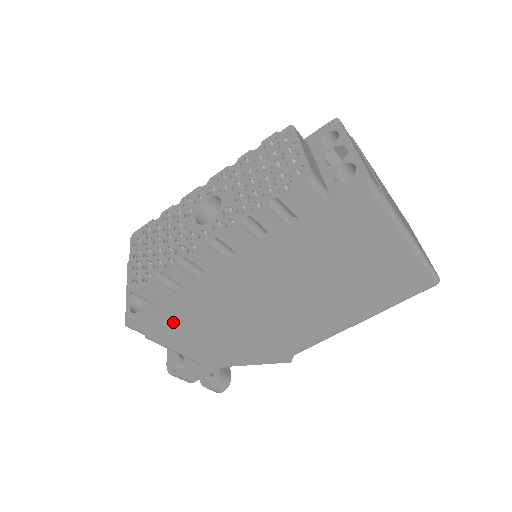
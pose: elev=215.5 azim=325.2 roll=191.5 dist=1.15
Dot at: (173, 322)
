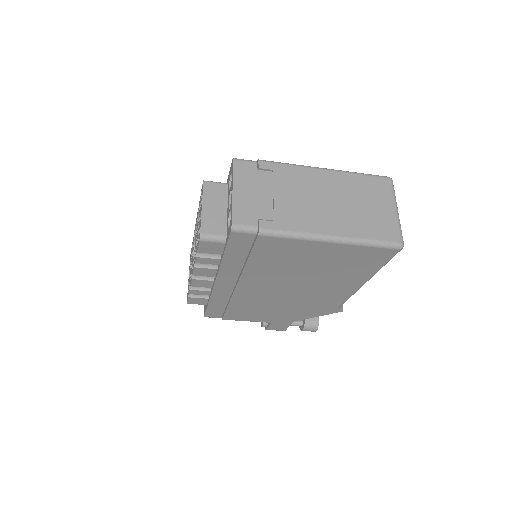
Dot at: (225, 311)
